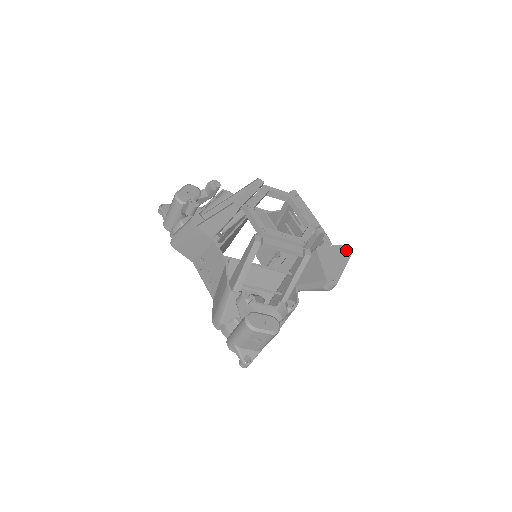
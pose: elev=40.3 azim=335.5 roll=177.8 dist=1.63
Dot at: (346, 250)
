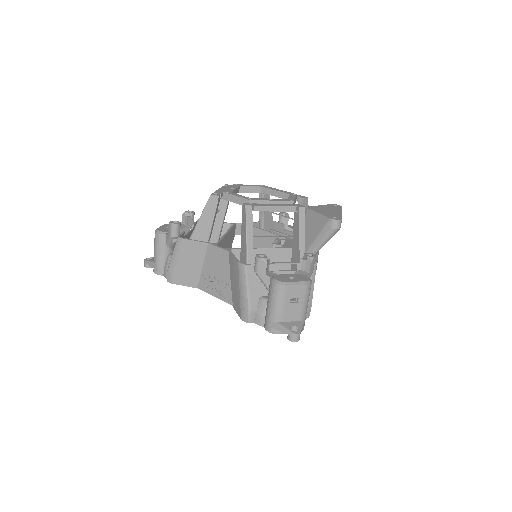
Dot at: occluded
